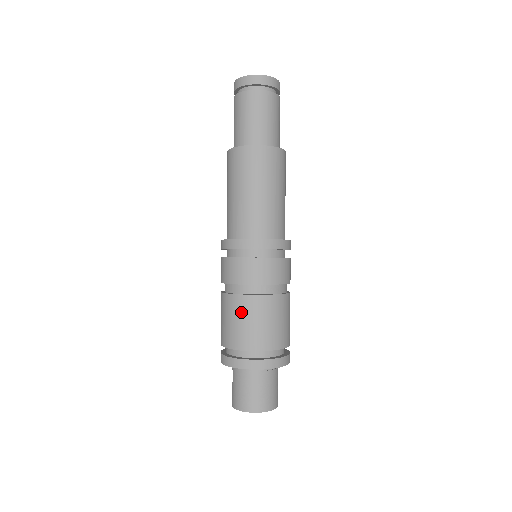
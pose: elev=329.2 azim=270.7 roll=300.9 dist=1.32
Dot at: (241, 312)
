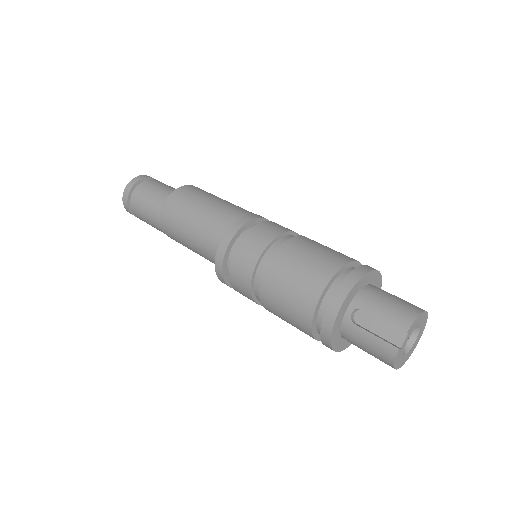
Dot at: (311, 243)
